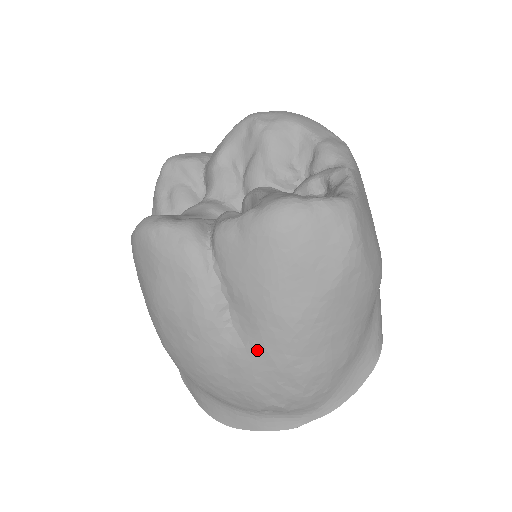
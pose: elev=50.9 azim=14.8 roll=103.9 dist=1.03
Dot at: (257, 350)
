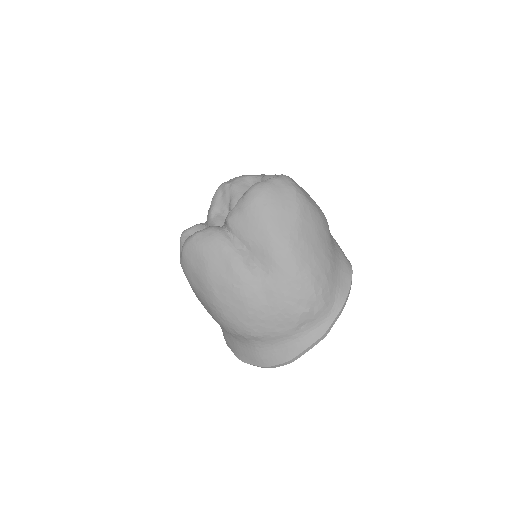
Dot at: (276, 272)
